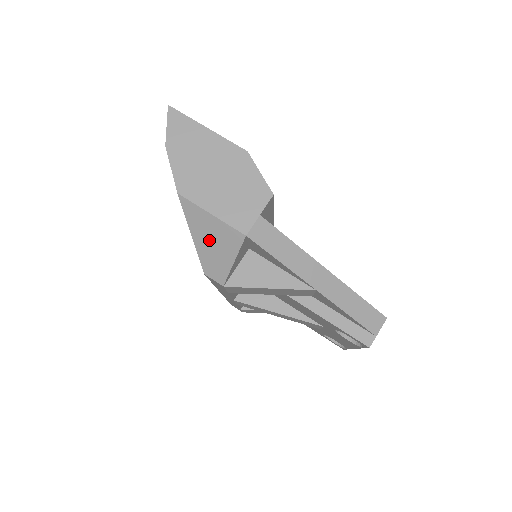
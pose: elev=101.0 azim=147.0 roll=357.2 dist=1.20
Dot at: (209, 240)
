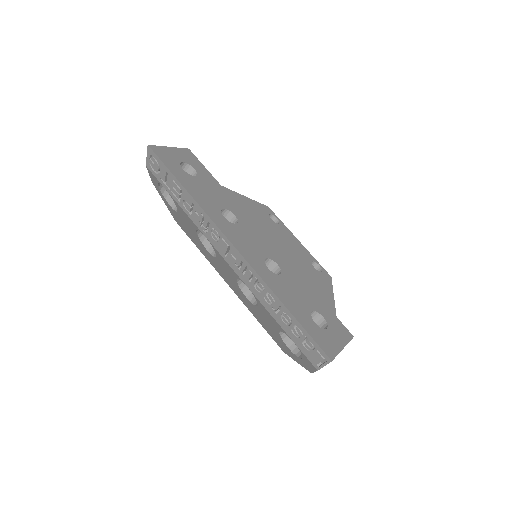
Dot at: occluded
